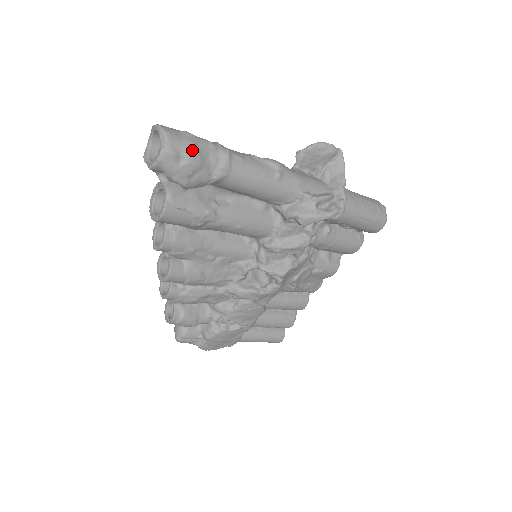
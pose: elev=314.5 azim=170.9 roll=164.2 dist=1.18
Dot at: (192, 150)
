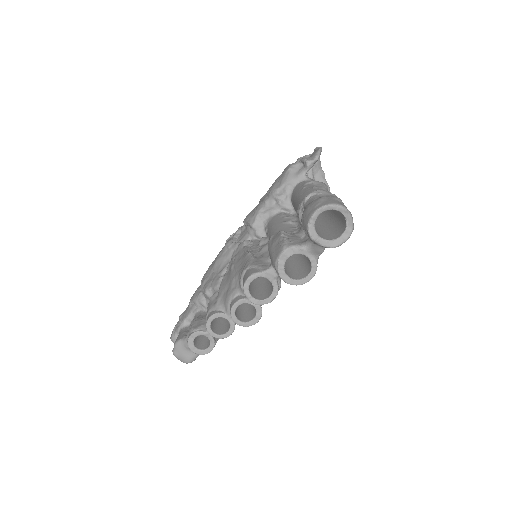
Dot at: occluded
